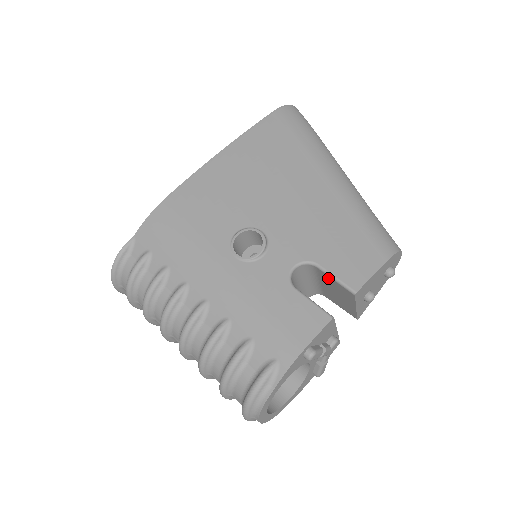
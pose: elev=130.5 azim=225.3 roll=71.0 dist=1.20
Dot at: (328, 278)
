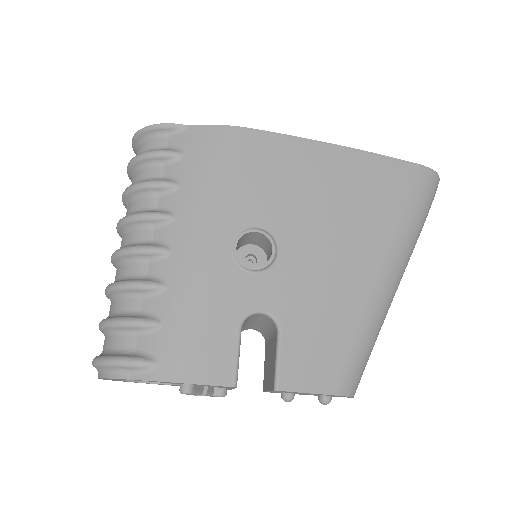
Dot at: (275, 350)
